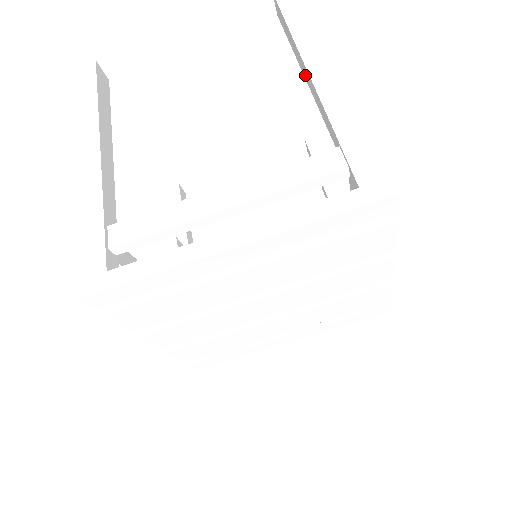
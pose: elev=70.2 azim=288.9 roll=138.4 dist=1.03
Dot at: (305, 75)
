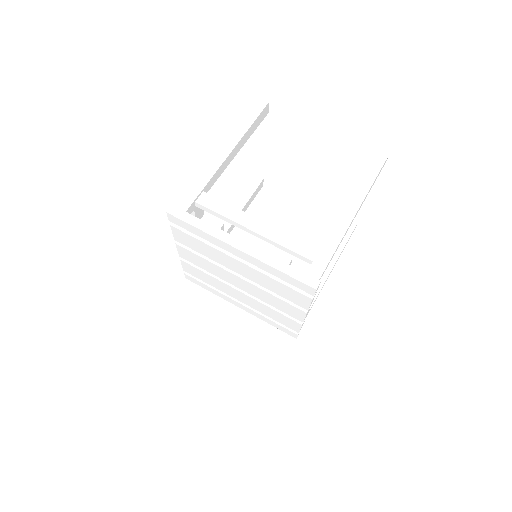
Dot at: occluded
